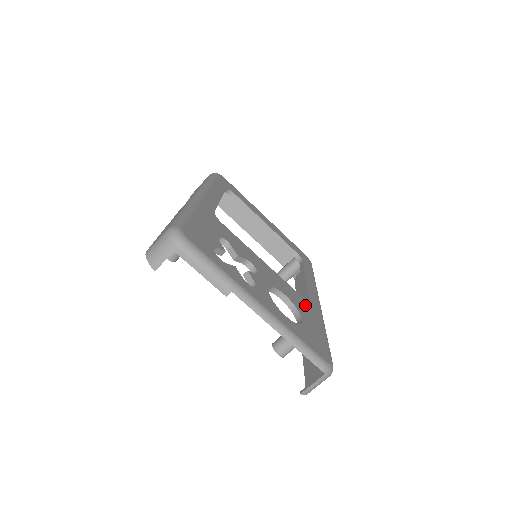
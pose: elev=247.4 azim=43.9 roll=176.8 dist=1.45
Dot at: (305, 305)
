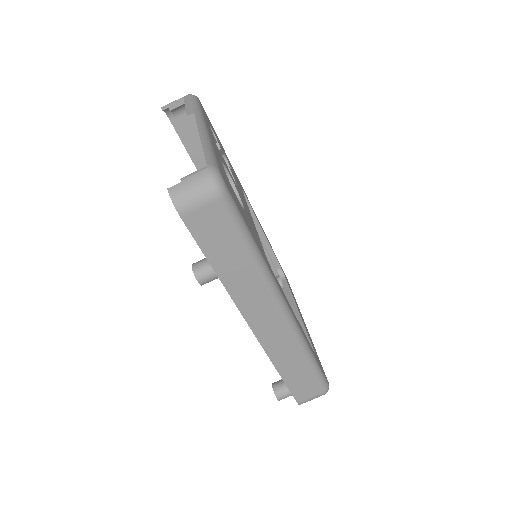
Dot at: (259, 243)
